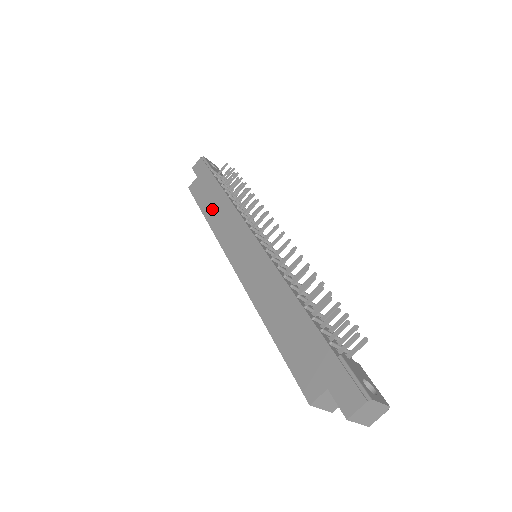
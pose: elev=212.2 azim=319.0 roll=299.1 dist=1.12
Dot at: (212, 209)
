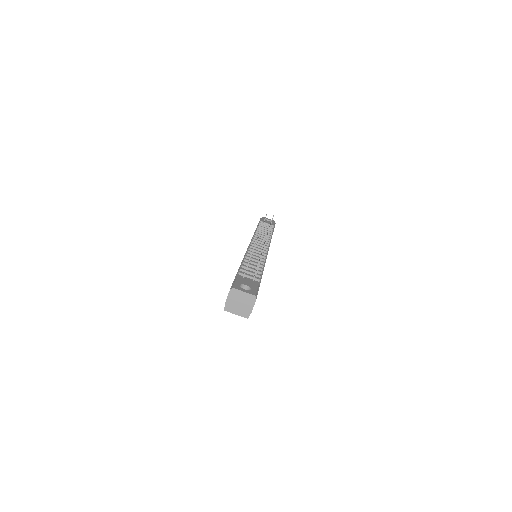
Dot at: occluded
